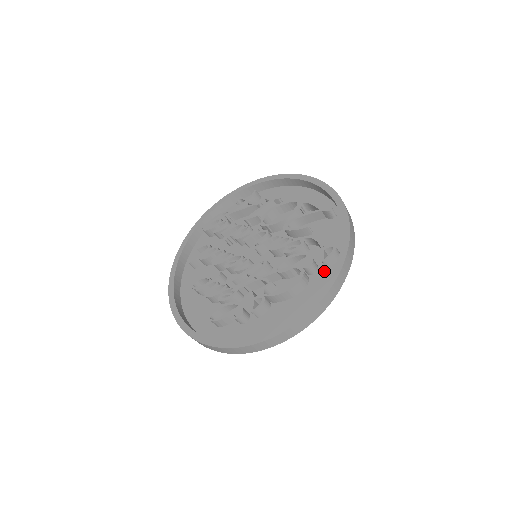
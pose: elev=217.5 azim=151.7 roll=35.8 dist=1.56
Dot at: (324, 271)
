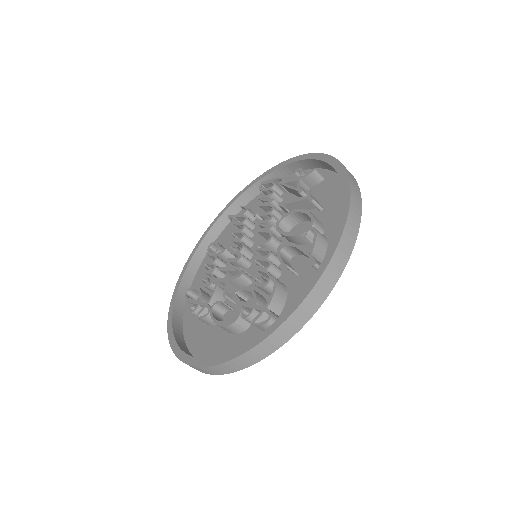
Dot at: (260, 332)
